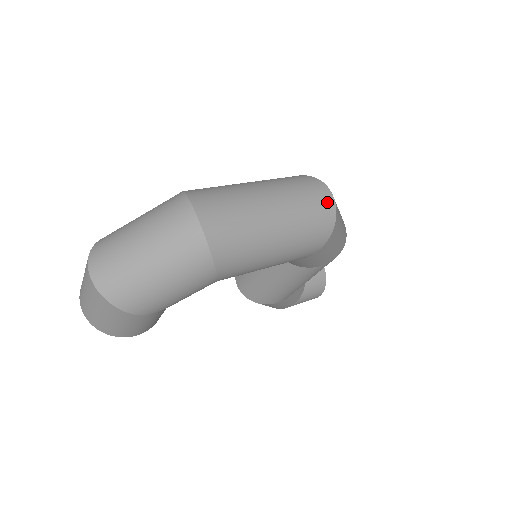
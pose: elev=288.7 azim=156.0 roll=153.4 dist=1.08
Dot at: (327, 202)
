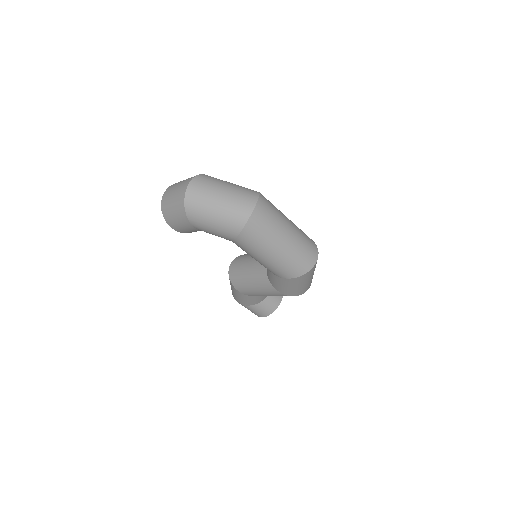
Dot at: (311, 262)
